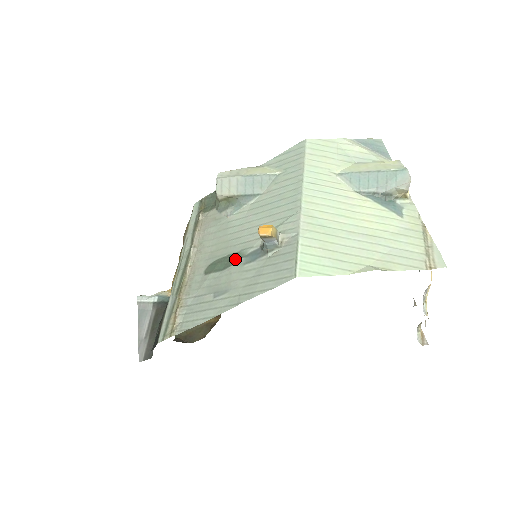
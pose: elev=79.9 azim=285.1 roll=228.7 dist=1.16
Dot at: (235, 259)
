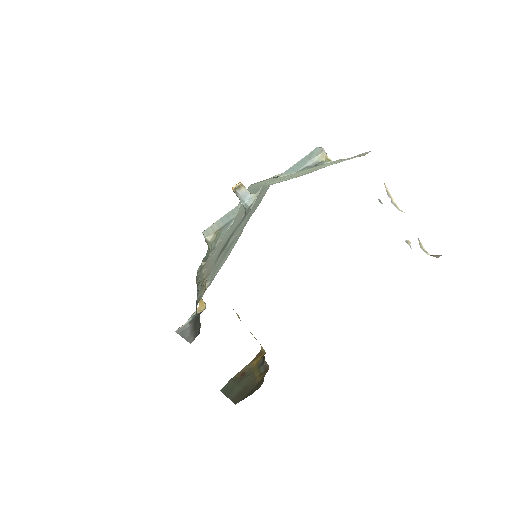
Dot at: (232, 234)
